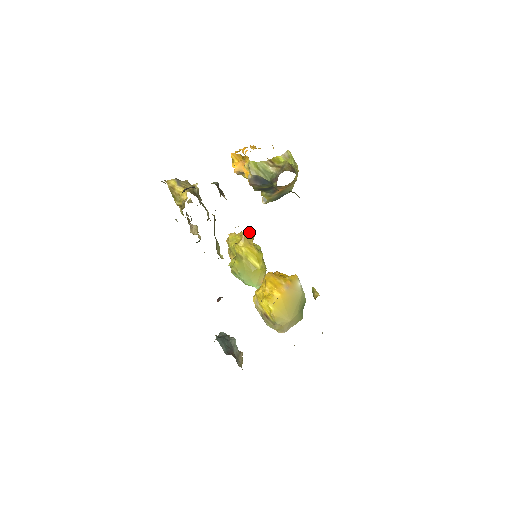
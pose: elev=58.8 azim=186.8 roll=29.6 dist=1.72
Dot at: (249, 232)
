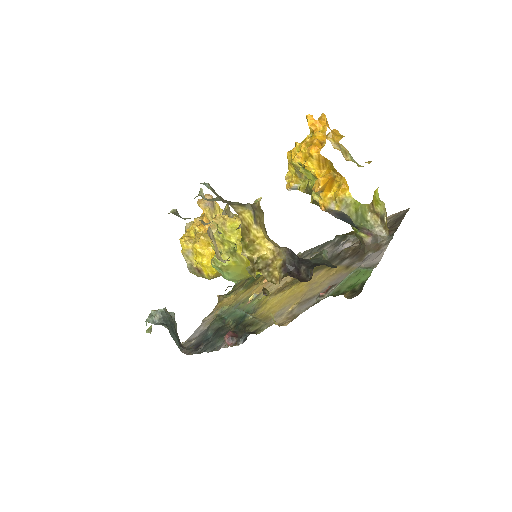
Dot at: occluded
